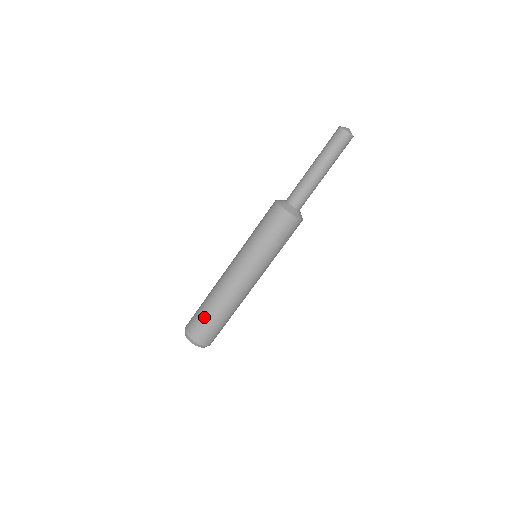
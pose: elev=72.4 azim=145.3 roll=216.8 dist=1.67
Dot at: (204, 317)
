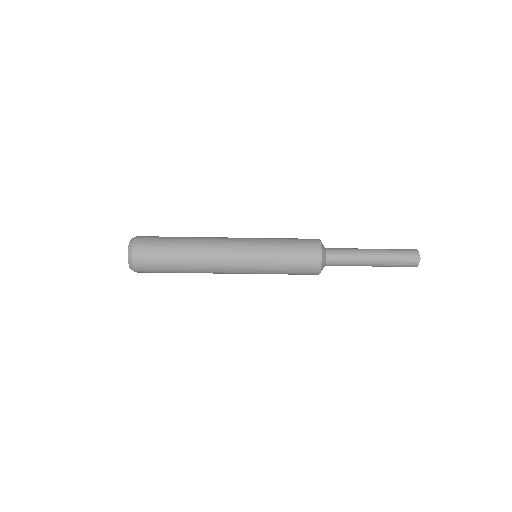
Dot at: (166, 272)
